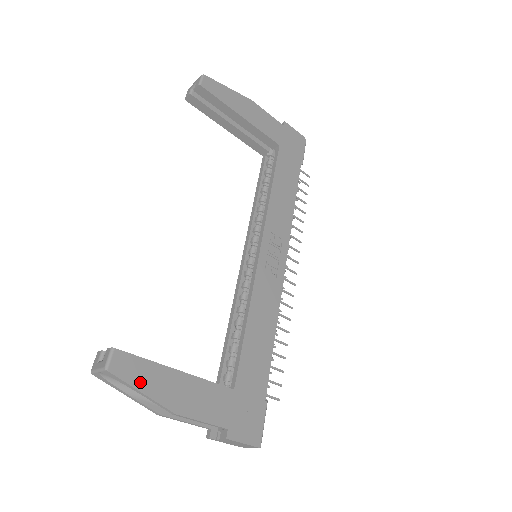
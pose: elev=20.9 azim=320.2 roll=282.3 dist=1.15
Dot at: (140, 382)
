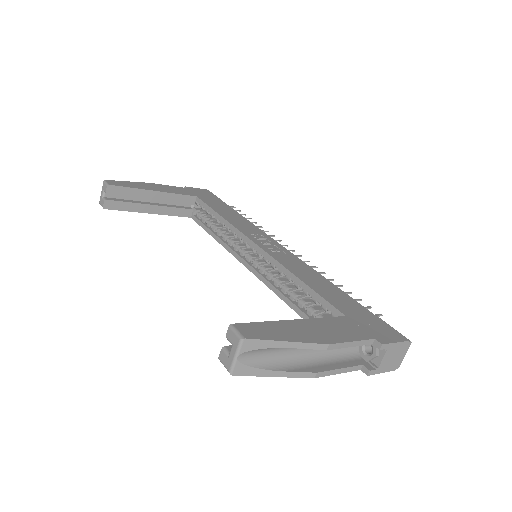
Dot at: (277, 336)
